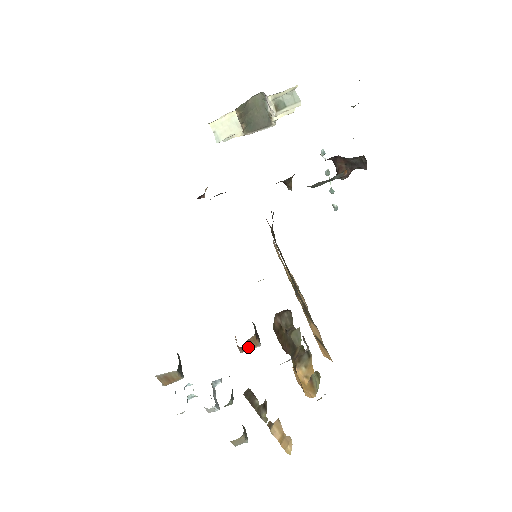
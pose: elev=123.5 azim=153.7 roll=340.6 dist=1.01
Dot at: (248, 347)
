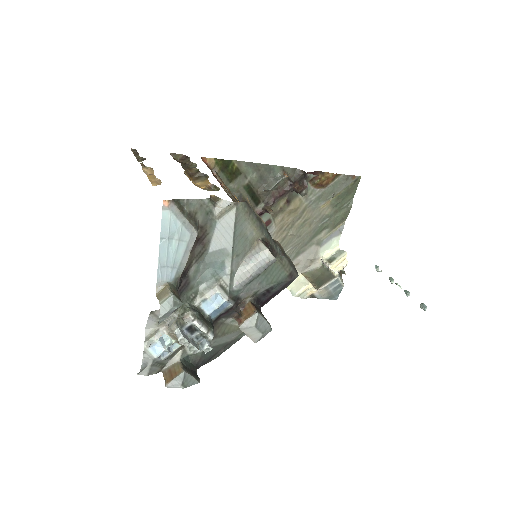
Dot at: (245, 317)
